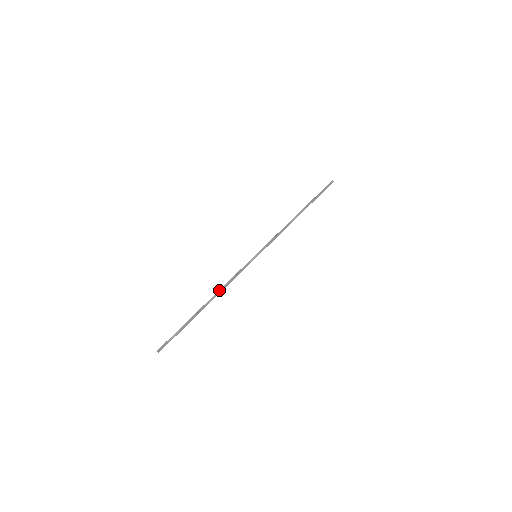
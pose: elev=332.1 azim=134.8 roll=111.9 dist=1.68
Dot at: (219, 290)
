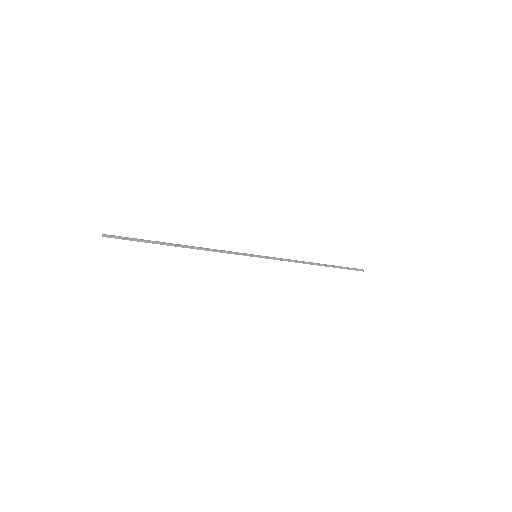
Dot at: (202, 247)
